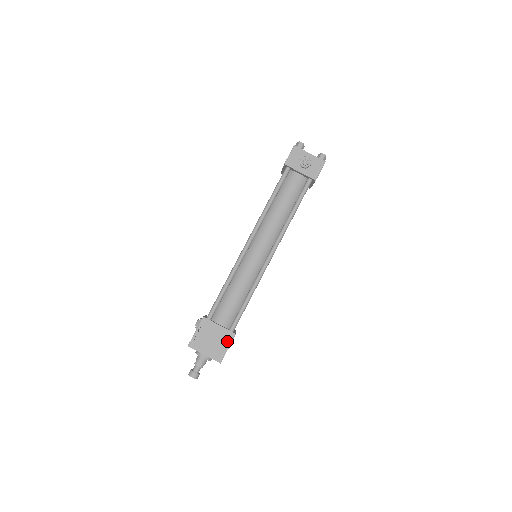
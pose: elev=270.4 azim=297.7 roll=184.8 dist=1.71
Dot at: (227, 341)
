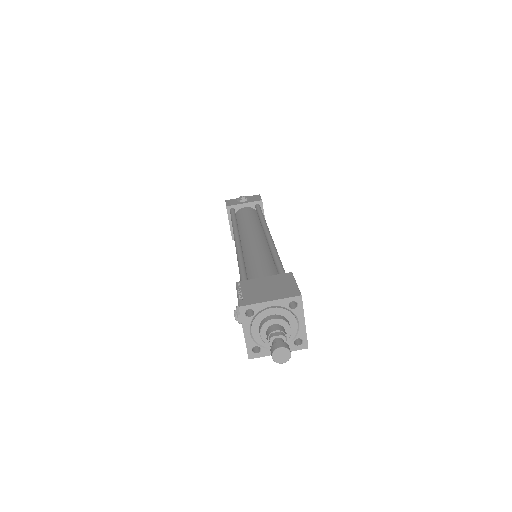
Dot at: (287, 280)
